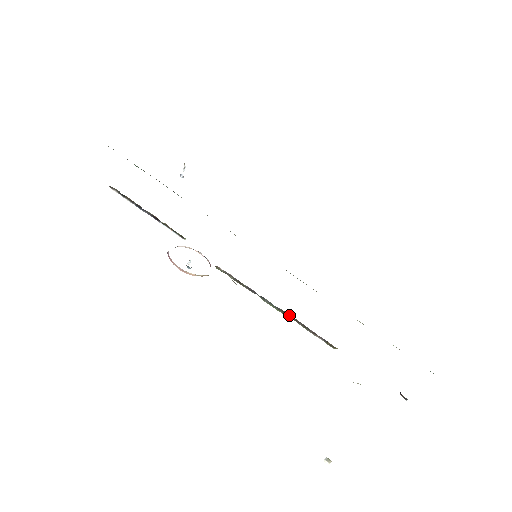
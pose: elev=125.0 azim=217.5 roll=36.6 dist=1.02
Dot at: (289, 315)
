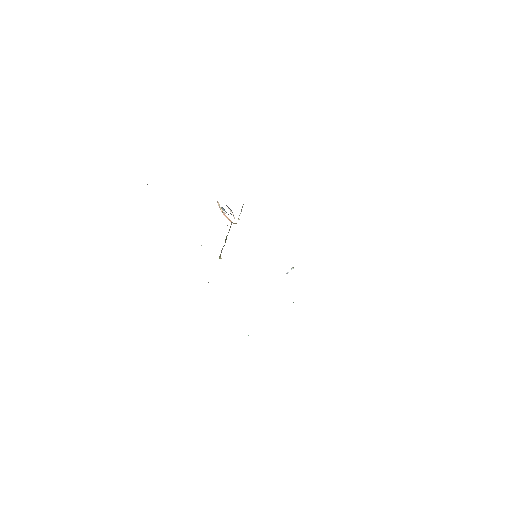
Dot at: occluded
